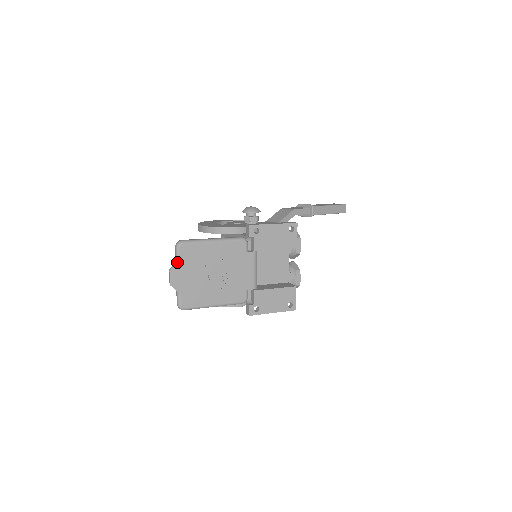
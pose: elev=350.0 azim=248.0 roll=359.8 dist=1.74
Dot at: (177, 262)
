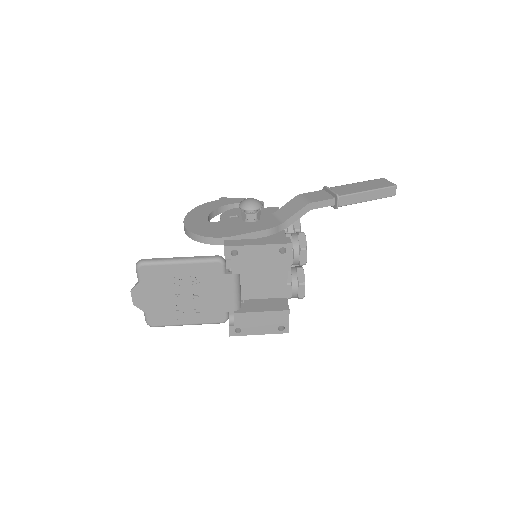
Dot at: (138, 283)
